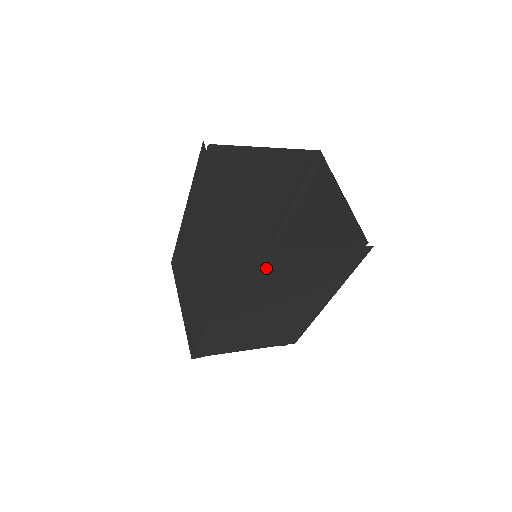
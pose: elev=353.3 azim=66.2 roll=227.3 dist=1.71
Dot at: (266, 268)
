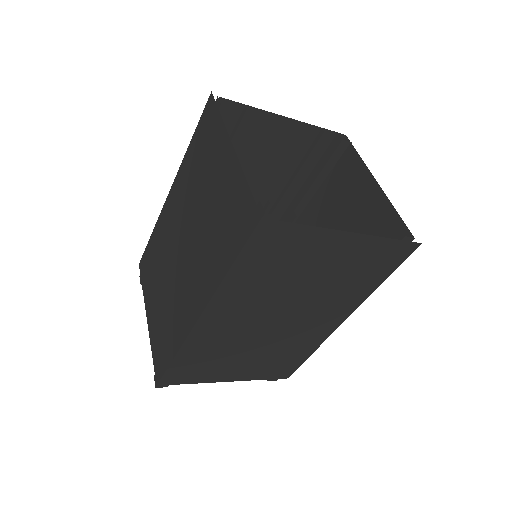
Dot at: (288, 254)
